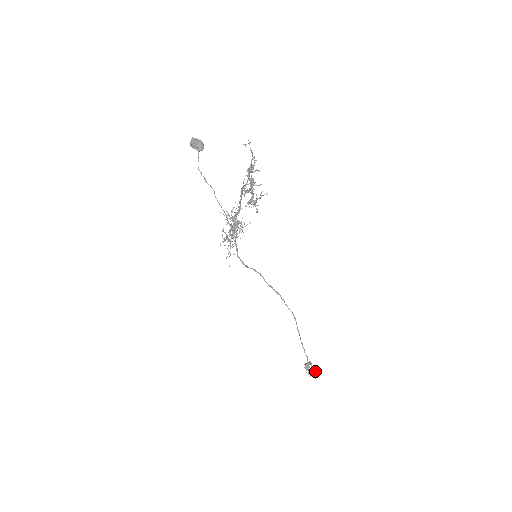
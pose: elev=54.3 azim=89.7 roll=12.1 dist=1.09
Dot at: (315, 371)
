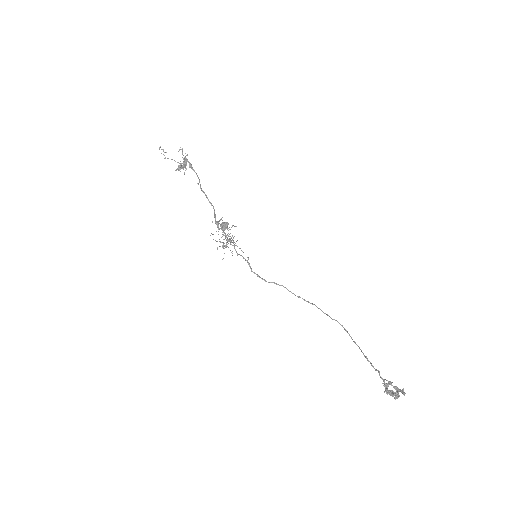
Dot at: (399, 391)
